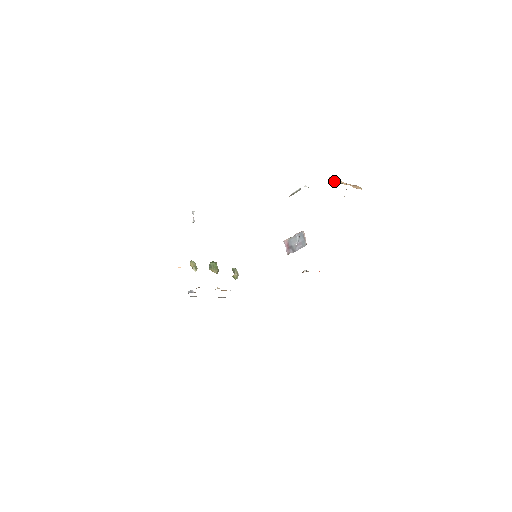
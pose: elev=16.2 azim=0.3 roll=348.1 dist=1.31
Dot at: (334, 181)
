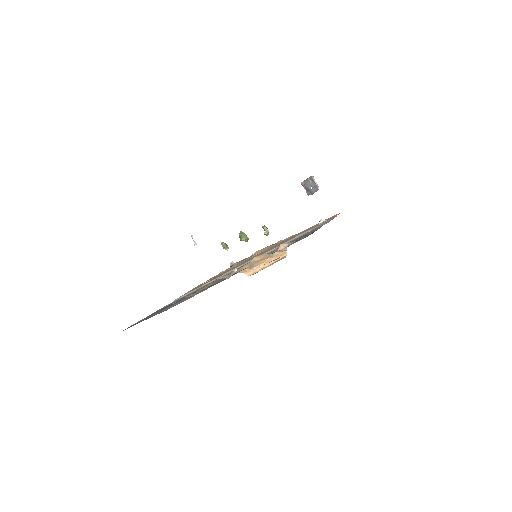
Dot at: (250, 275)
